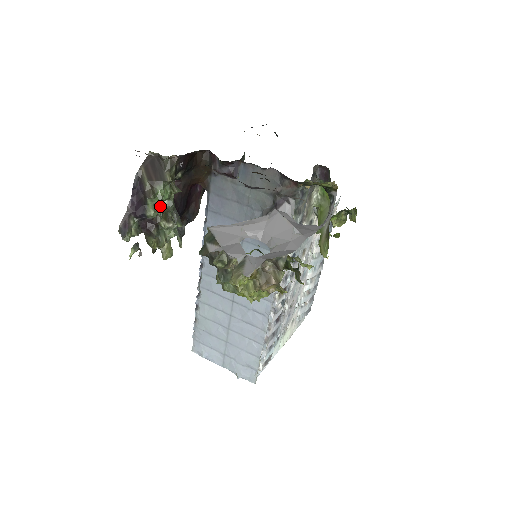
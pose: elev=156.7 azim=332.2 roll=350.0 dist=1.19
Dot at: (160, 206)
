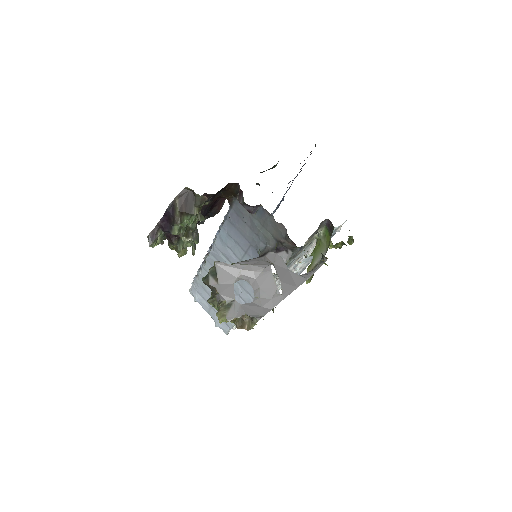
Dot at: occluded
